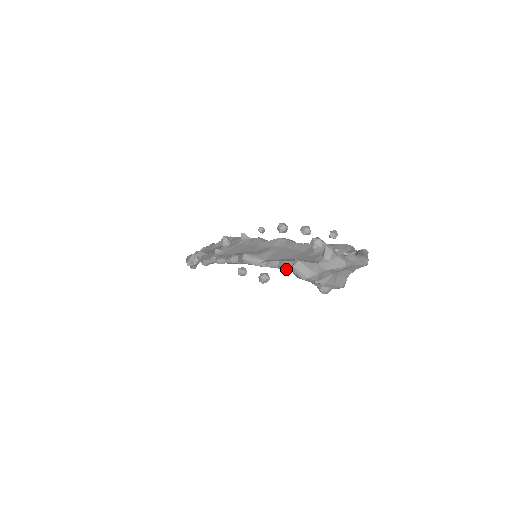
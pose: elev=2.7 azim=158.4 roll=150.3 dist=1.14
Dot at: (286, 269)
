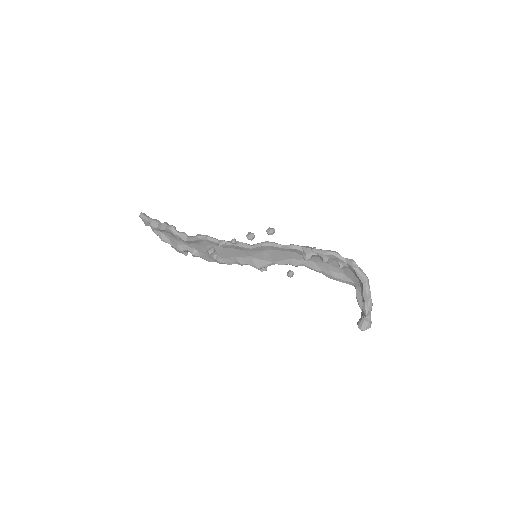
Dot at: occluded
